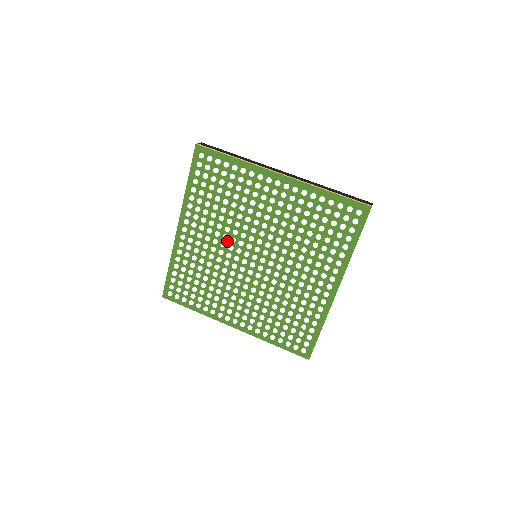
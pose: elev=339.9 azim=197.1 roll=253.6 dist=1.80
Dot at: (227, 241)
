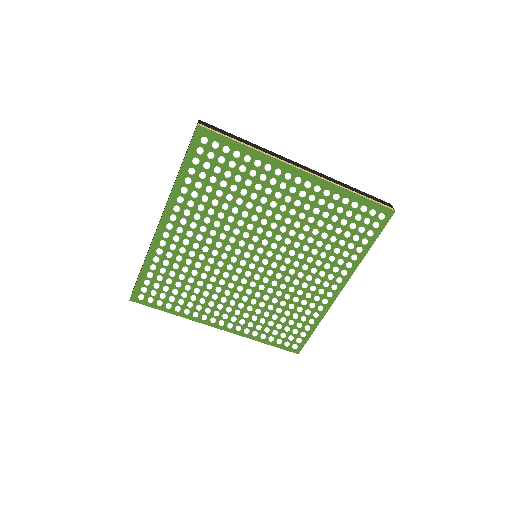
Dot at: (224, 240)
